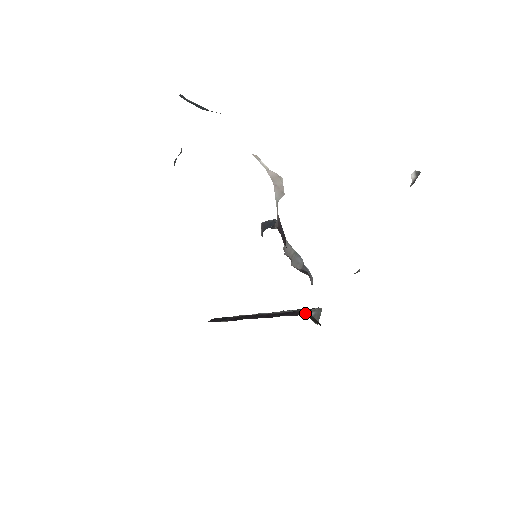
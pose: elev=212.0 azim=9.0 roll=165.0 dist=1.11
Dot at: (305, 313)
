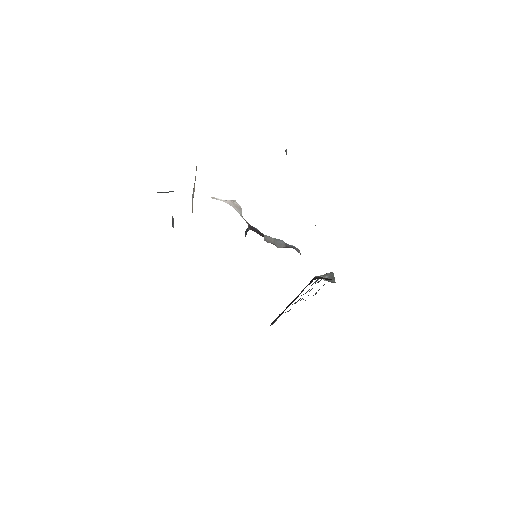
Dot at: (317, 278)
